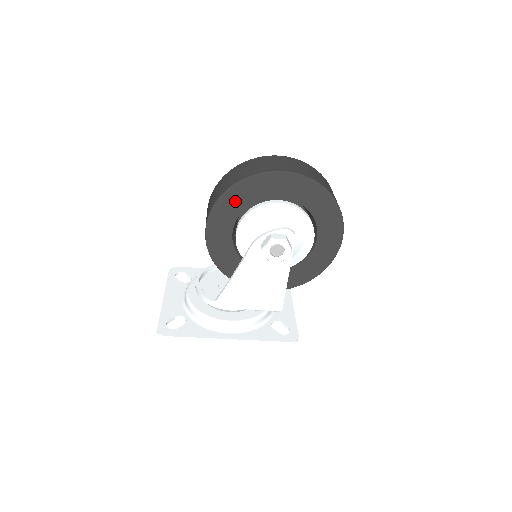
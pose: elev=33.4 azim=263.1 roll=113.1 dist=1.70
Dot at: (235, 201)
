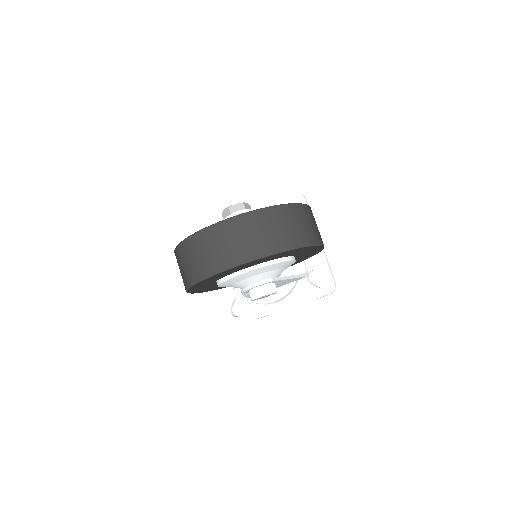
Dot at: (200, 287)
